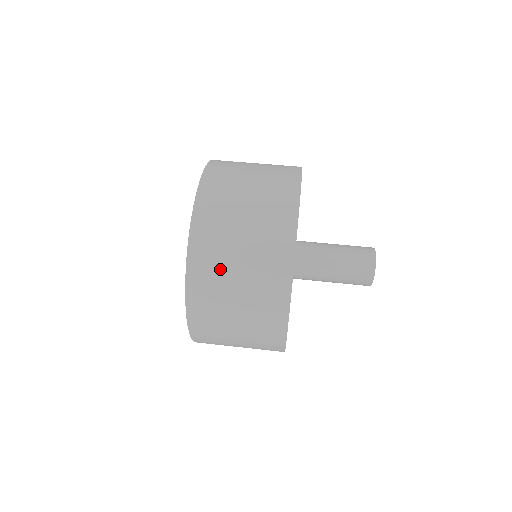
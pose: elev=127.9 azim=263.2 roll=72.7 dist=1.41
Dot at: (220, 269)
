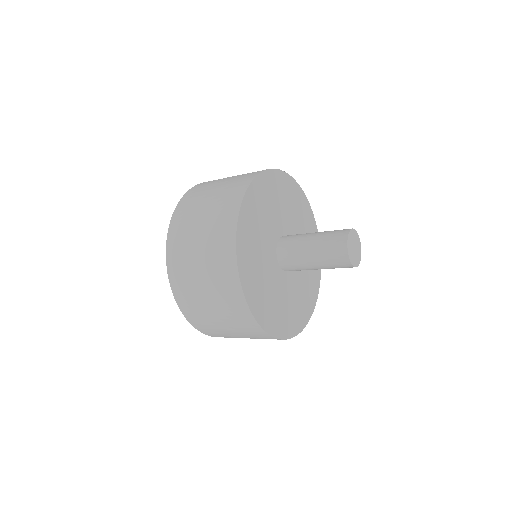
Dot at: (194, 208)
